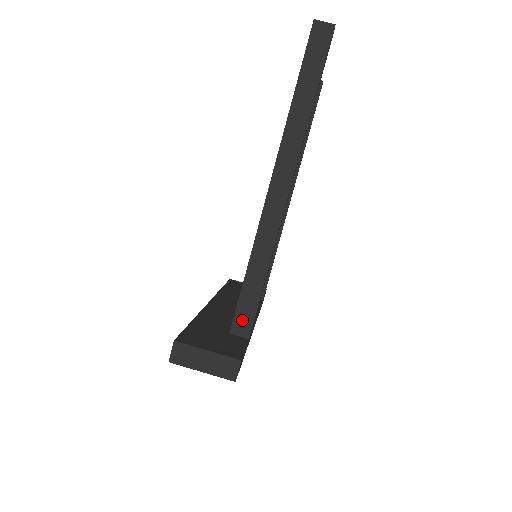
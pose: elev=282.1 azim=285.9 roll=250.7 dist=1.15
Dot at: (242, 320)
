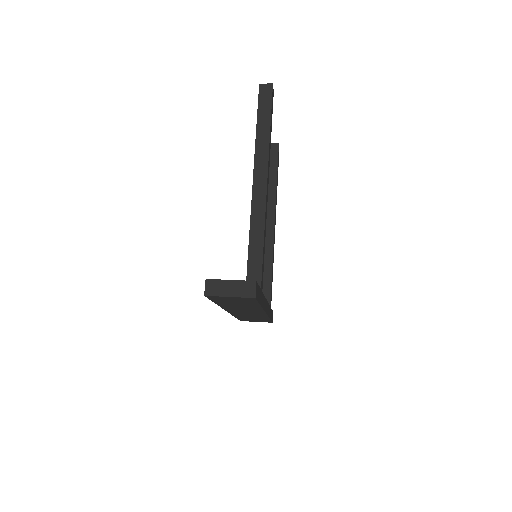
Dot at: (253, 276)
